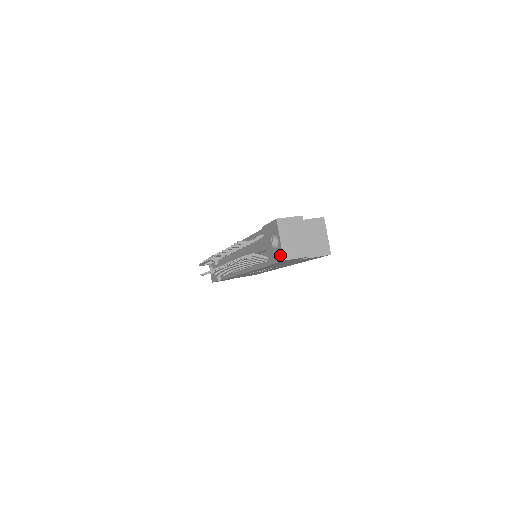
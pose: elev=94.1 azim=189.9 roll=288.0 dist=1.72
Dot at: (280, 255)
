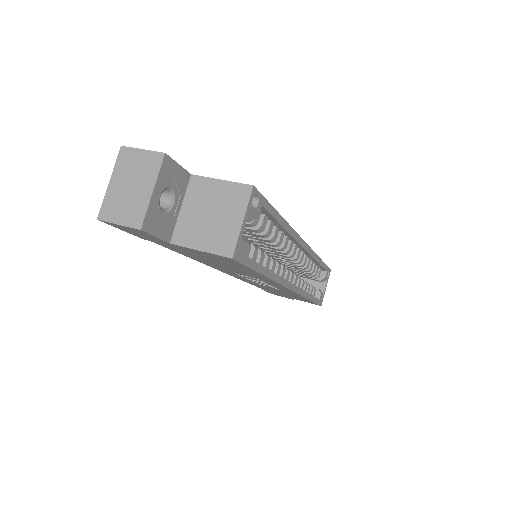
Dot at: occluded
